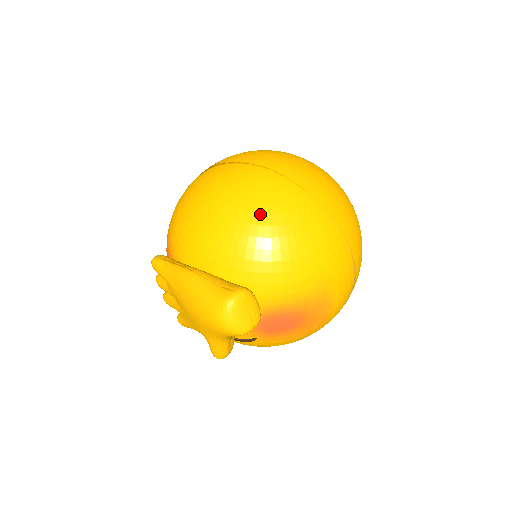
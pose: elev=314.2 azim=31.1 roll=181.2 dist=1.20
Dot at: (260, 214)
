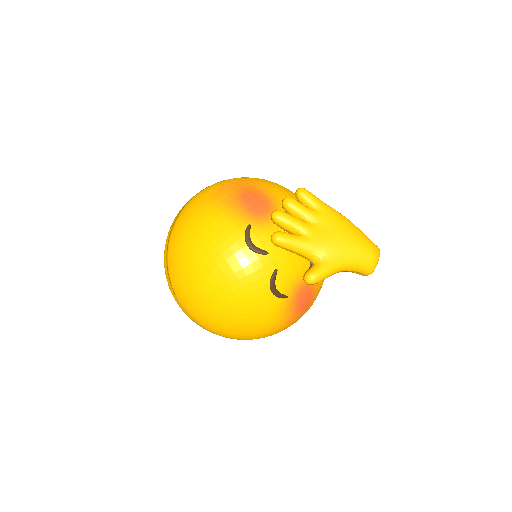
Dot at: occluded
